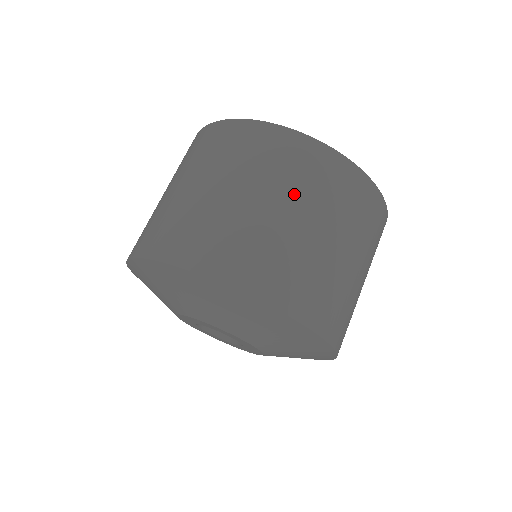
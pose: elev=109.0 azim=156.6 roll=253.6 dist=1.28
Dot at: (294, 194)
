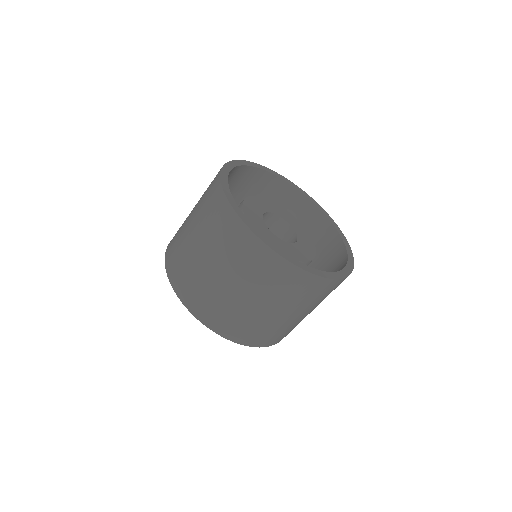
Dot at: occluded
